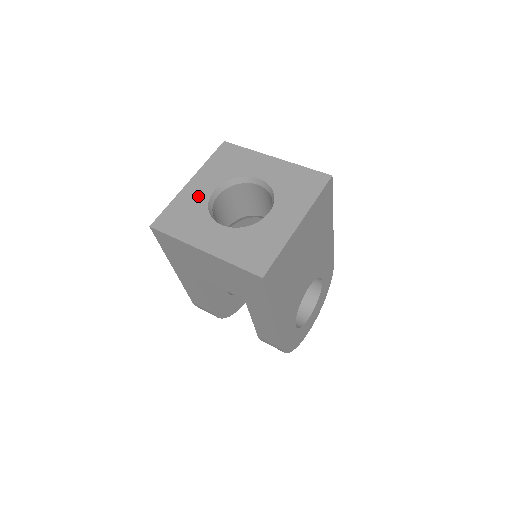
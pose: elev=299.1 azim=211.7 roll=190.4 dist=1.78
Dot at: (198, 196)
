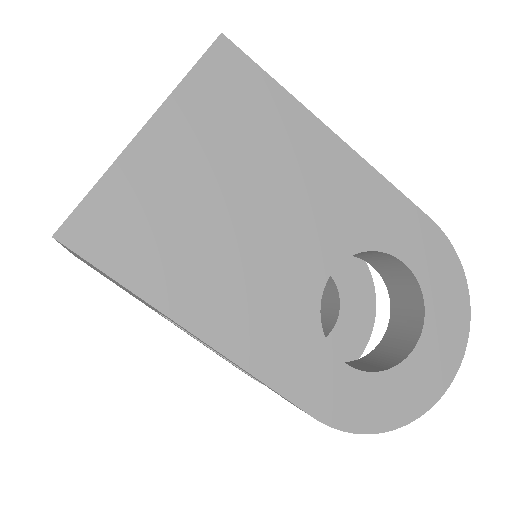
Dot at: occluded
